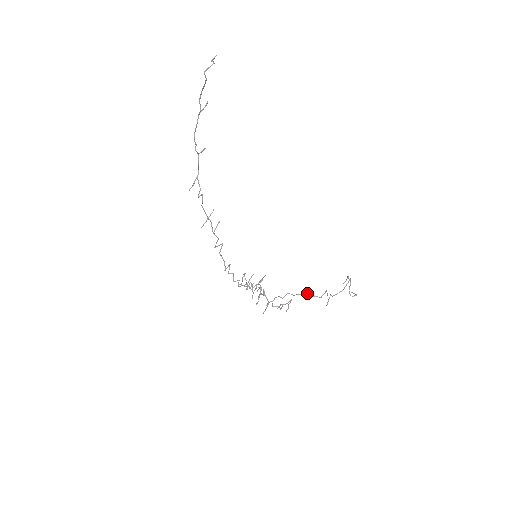
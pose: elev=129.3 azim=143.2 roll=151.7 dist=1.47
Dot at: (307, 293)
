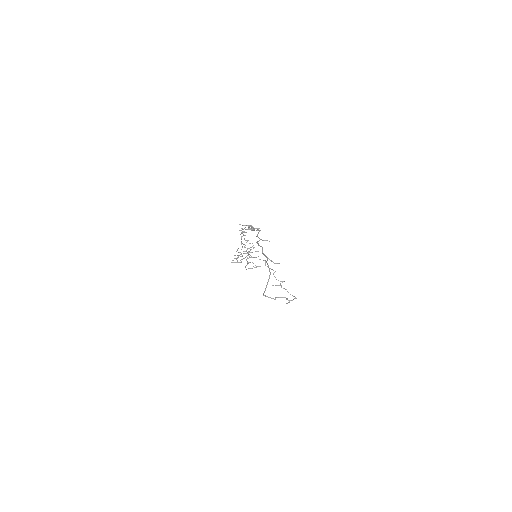
Dot at: occluded
